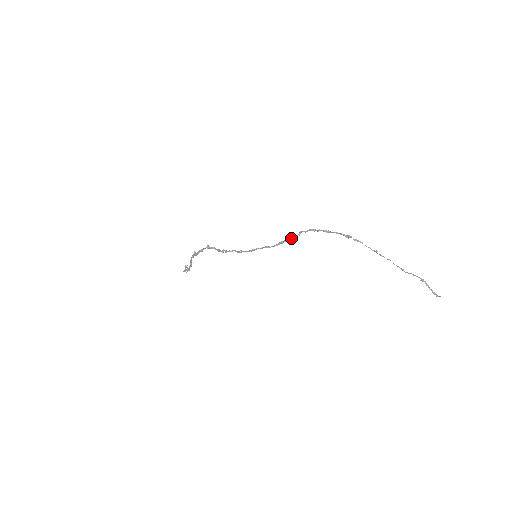
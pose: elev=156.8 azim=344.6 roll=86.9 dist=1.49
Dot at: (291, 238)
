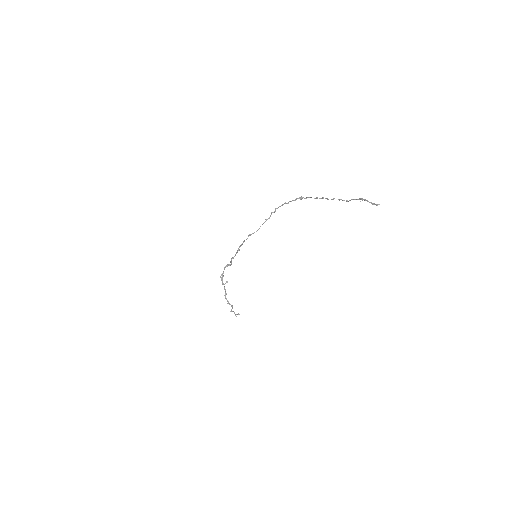
Dot at: (265, 221)
